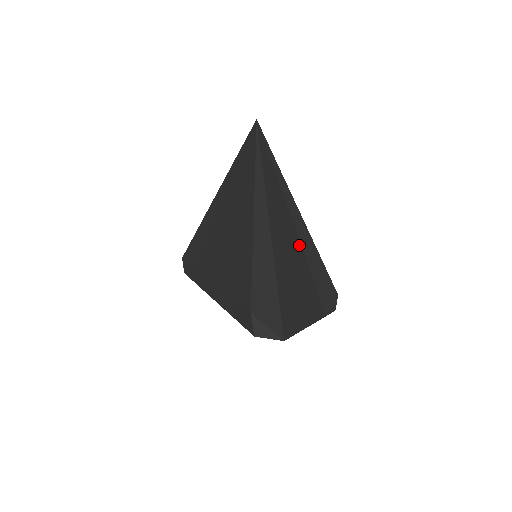
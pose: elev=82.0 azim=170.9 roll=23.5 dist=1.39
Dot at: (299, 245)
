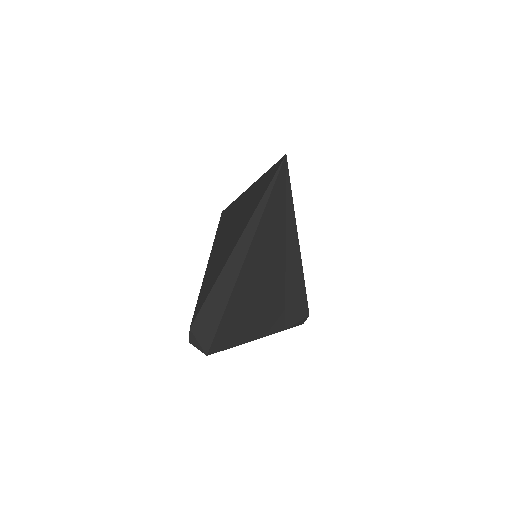
Dot at: (281, 273)
